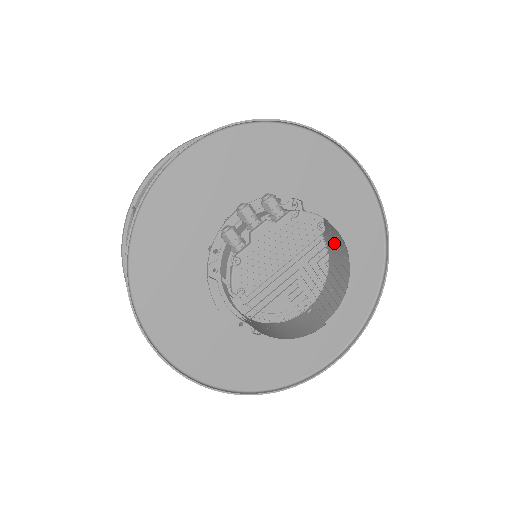
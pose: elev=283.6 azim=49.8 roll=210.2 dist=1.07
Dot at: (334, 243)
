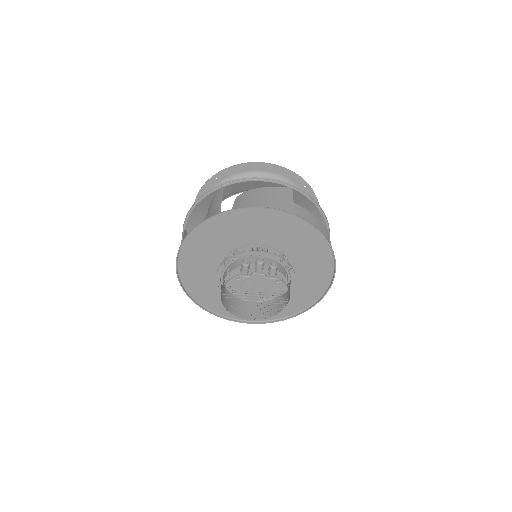
Dot at: (287, 295)
